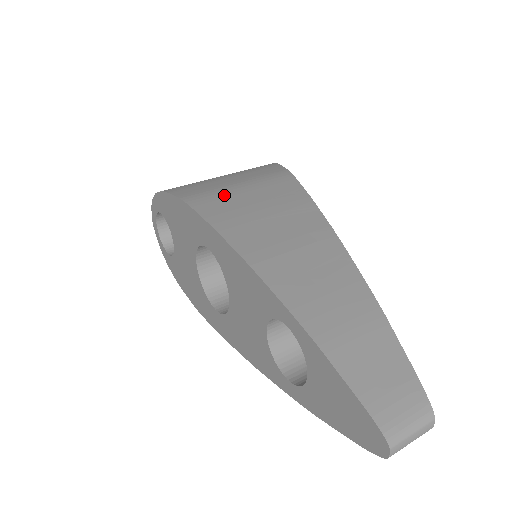
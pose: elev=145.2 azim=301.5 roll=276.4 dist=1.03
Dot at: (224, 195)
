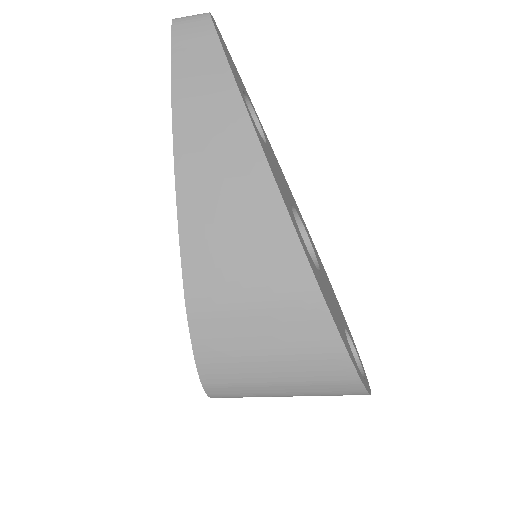
Dot at: occluded
